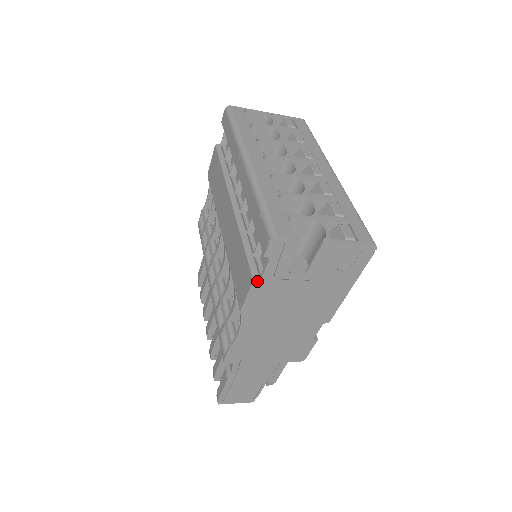
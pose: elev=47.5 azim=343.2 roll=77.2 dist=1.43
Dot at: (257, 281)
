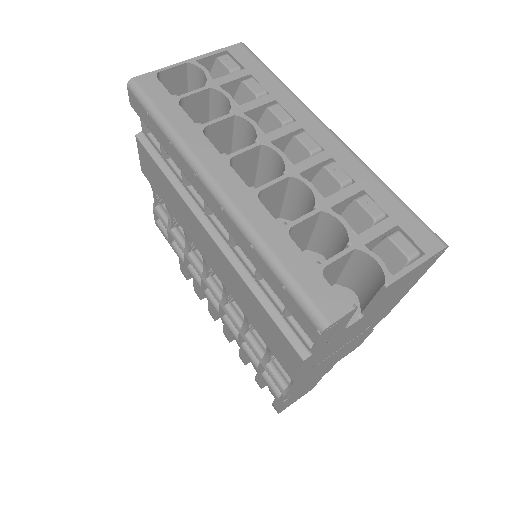
Dot at: (308, 358)
